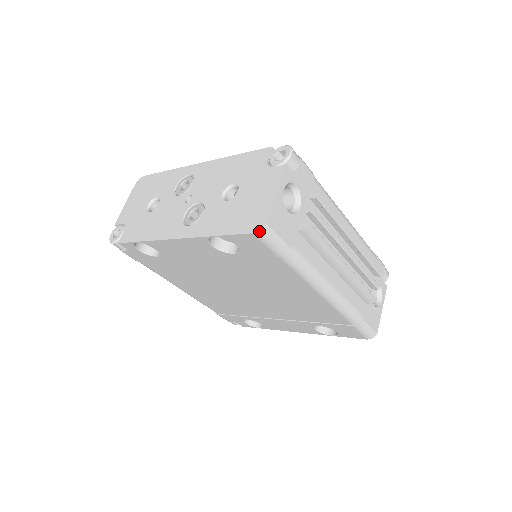
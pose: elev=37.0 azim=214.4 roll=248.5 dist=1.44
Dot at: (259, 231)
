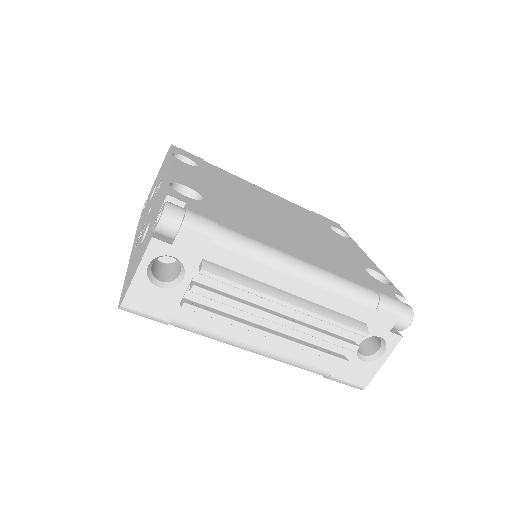
Dot at: (119, 308)
